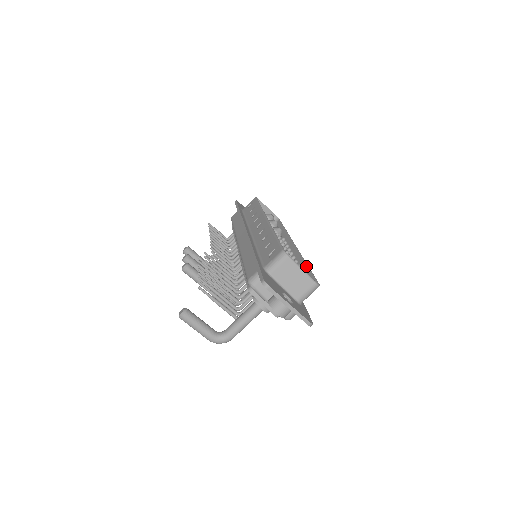
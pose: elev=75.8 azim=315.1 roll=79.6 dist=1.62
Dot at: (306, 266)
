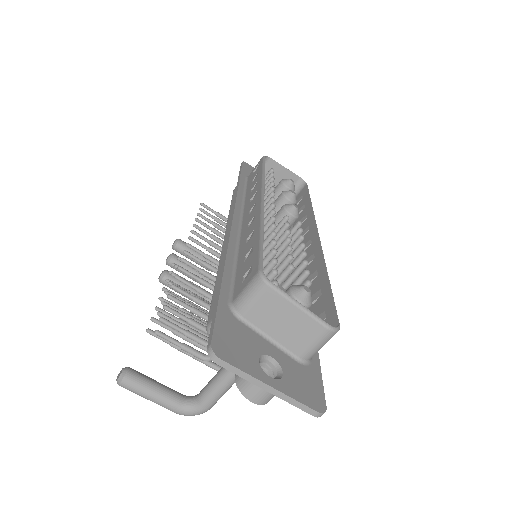
Dot at: (325, 278)
